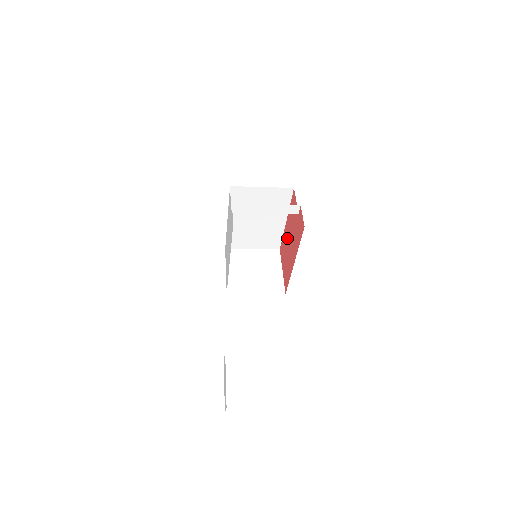
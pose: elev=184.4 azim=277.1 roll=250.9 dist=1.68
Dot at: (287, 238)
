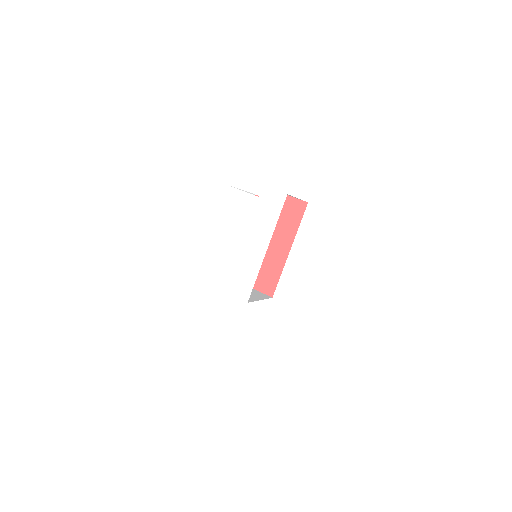
Dot at: occluded
